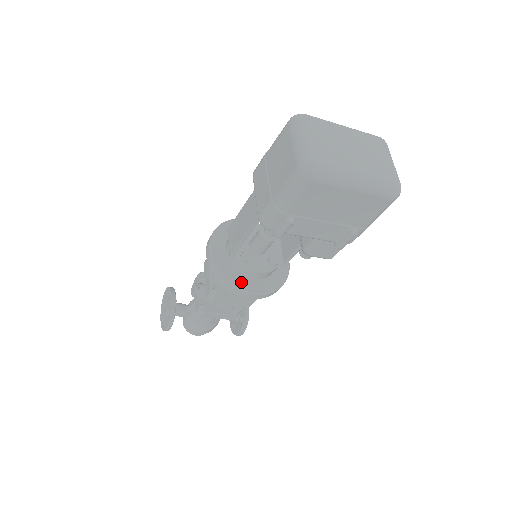
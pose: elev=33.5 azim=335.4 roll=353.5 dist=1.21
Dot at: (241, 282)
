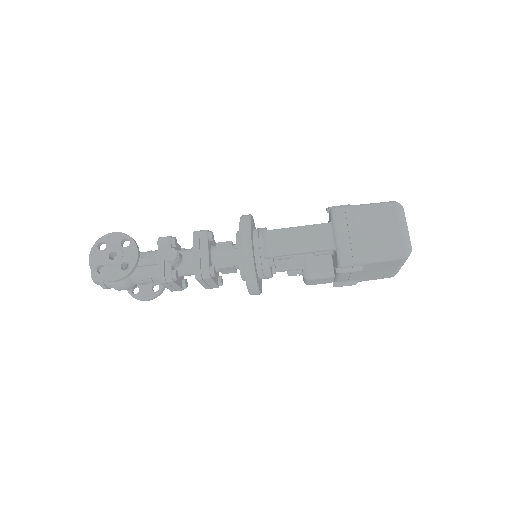
Dot at: occluded
